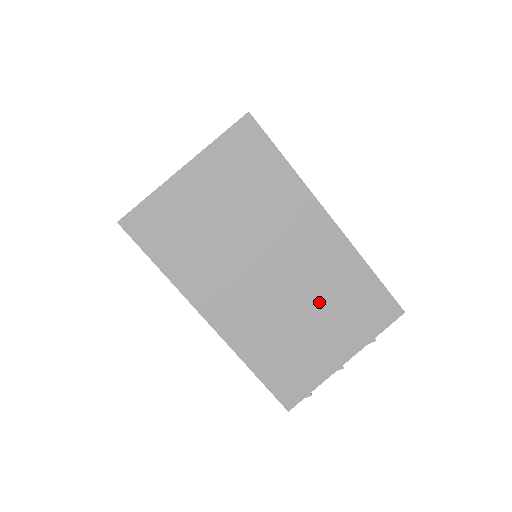
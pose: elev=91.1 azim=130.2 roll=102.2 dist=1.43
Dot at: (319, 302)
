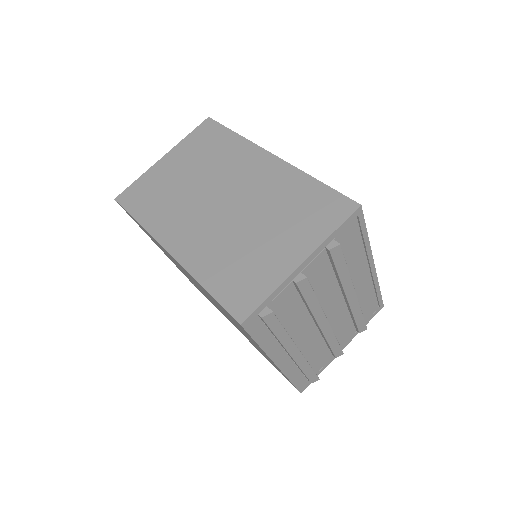
Dot at: (267, 215)
